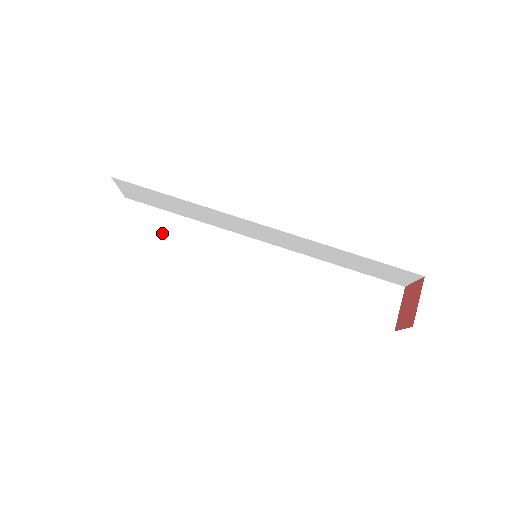
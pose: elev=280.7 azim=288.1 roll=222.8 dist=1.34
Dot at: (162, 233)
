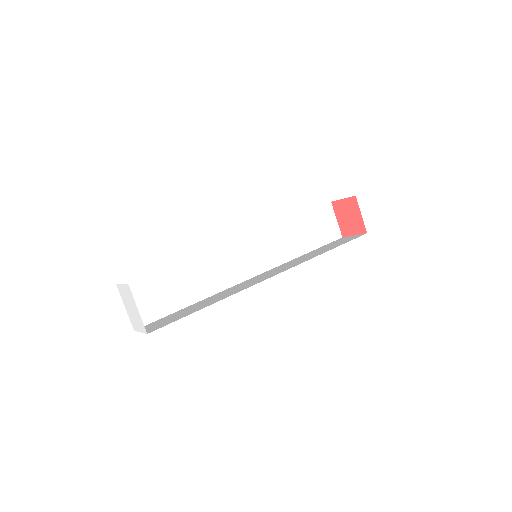
Dot at: (186, 312)
